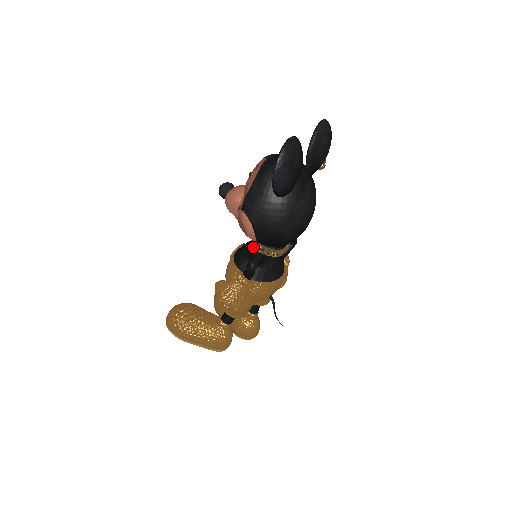
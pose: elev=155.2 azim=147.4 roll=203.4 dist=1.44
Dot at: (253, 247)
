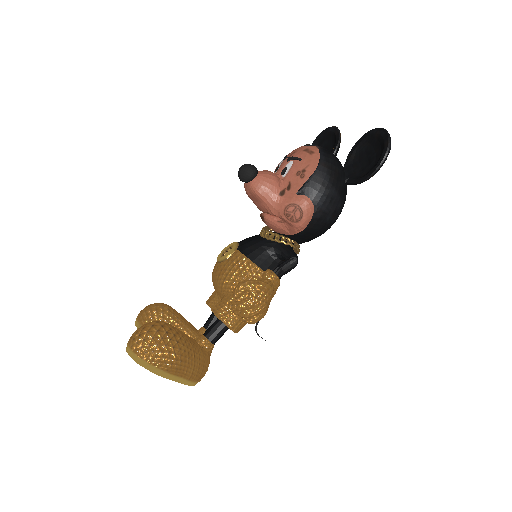
Dot at: (282, 241)
